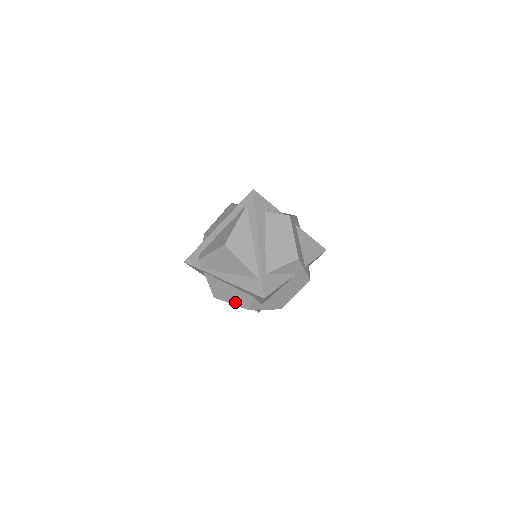
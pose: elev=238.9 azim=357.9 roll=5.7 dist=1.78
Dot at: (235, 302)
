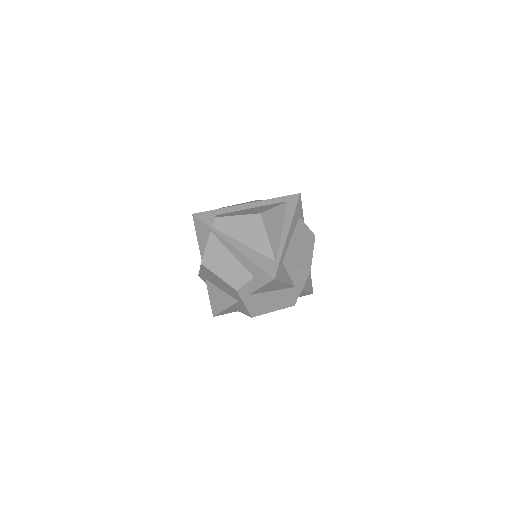
Dot at: (225, 276)
